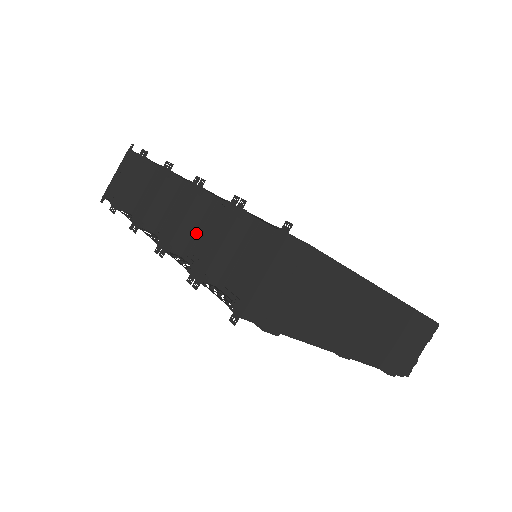
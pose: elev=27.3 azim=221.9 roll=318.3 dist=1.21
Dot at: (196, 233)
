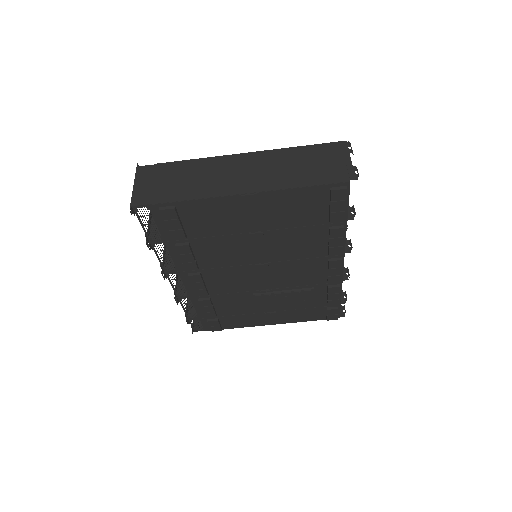
Dot at: occluded
